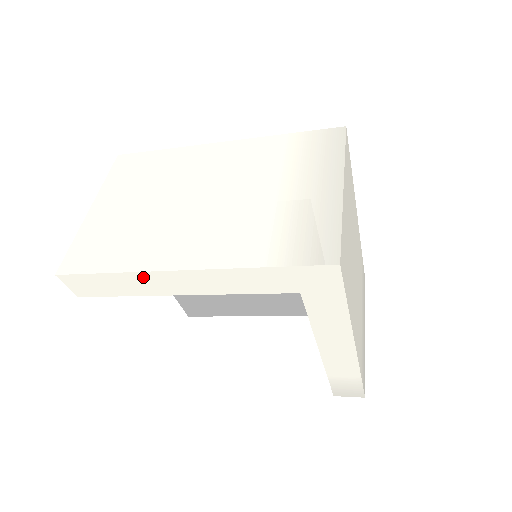
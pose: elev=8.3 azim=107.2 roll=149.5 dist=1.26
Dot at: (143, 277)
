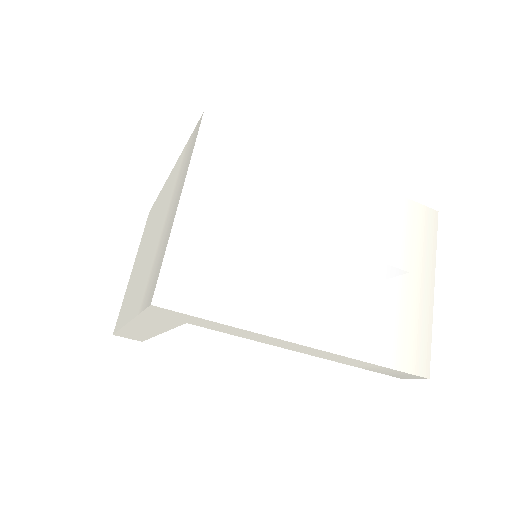
Dot at: (129, 330)
